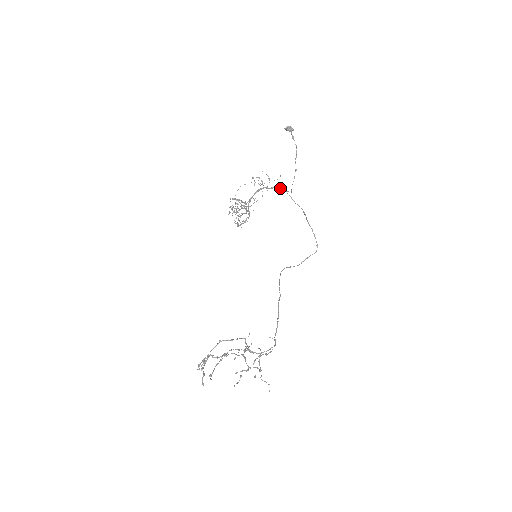
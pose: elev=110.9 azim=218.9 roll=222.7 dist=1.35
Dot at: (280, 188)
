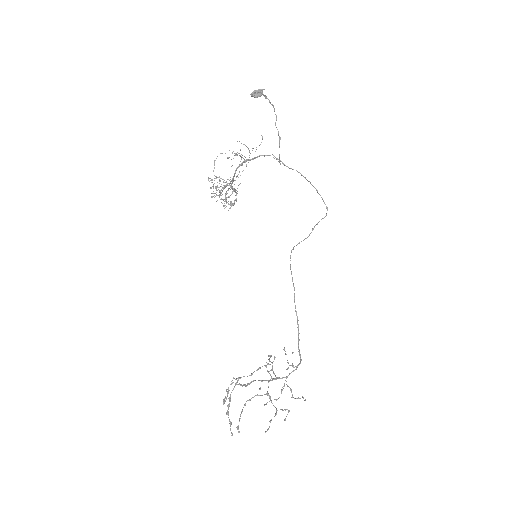
Dot at: (265, 155)
